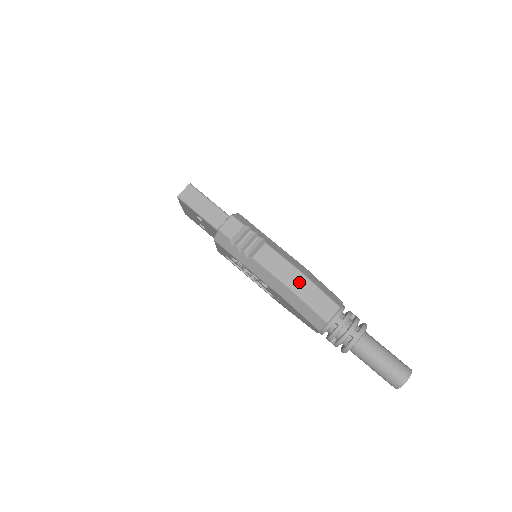
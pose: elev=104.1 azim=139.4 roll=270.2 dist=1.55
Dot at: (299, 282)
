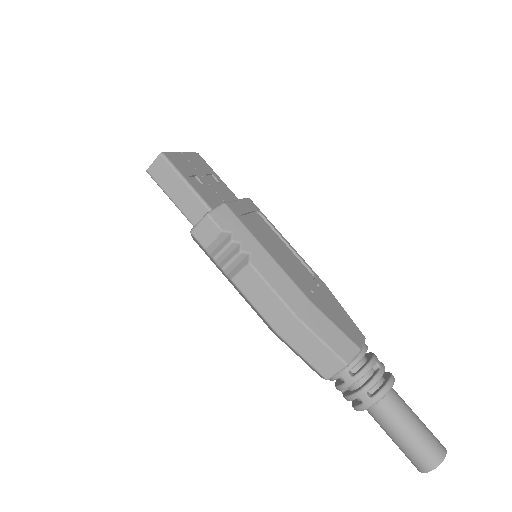
Dot at: (289, 326)
